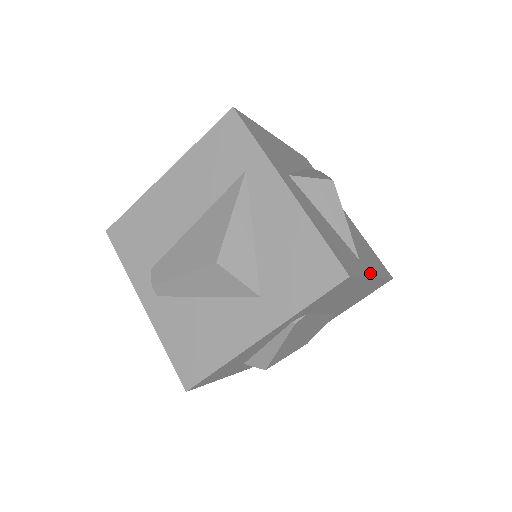
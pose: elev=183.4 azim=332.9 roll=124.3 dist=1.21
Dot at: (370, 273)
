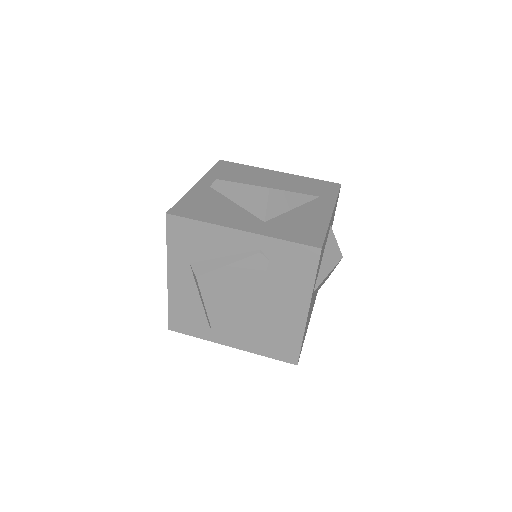
Dot at: occluded
